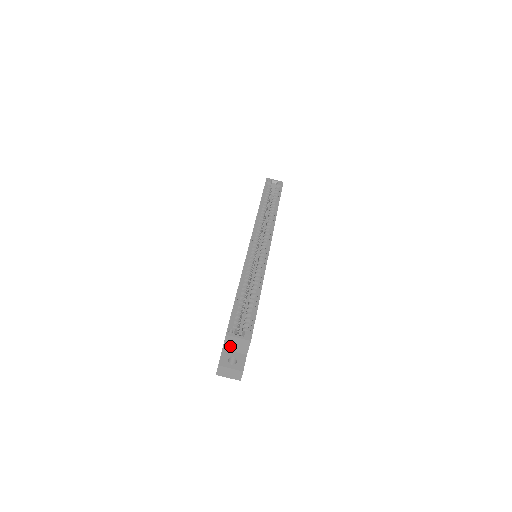
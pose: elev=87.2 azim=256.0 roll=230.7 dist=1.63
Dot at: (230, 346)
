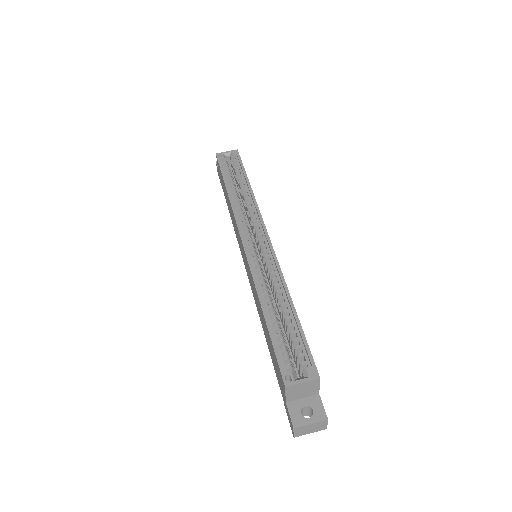
Dot at: (295, 395)
